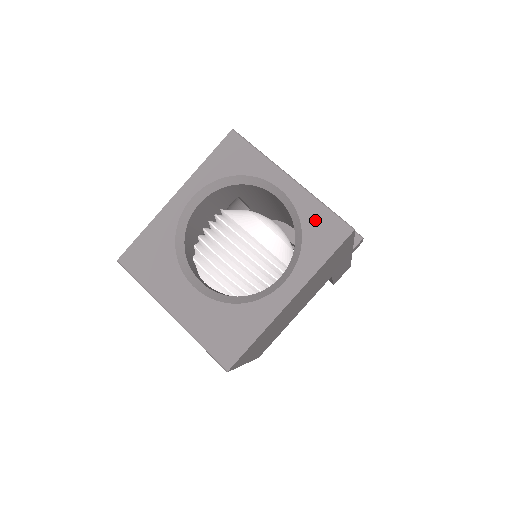
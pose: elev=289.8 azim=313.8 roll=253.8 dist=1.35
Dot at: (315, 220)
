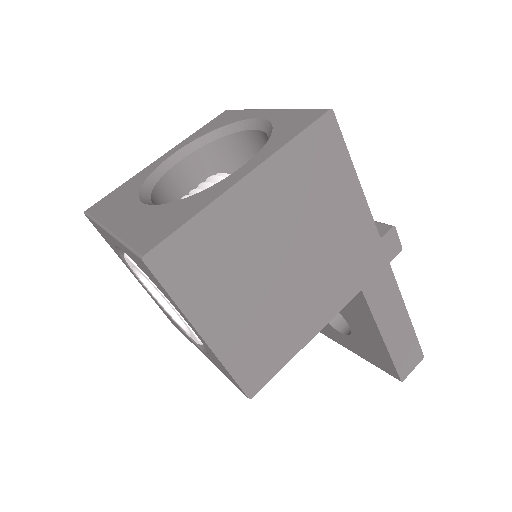
Dot at: (288, 119)
